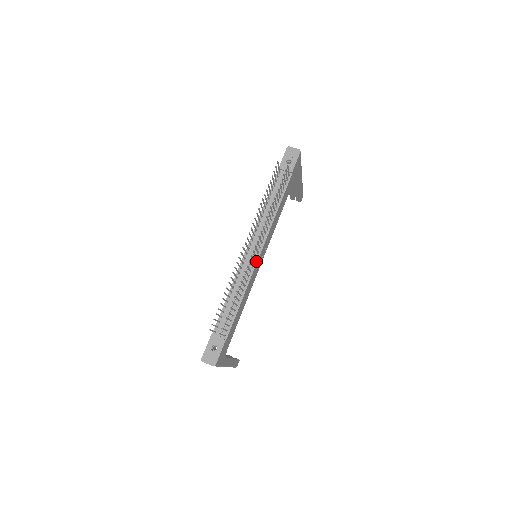
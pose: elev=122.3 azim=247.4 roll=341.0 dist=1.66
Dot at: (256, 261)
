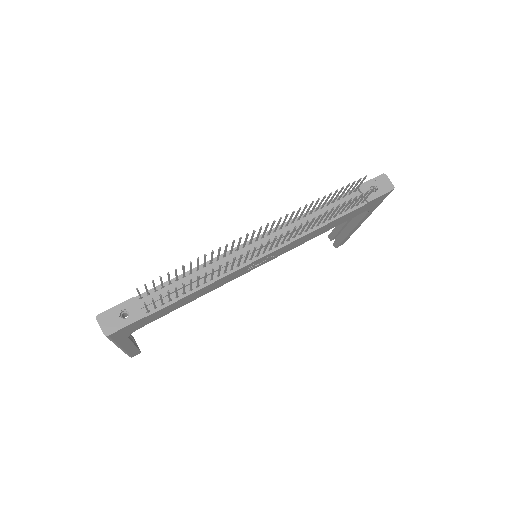
Dot at: (254, 260)
